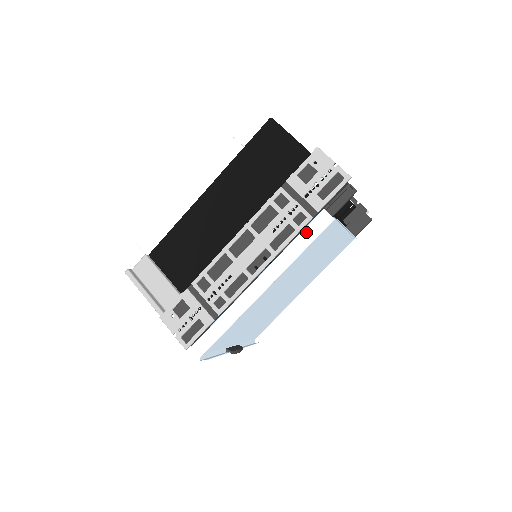
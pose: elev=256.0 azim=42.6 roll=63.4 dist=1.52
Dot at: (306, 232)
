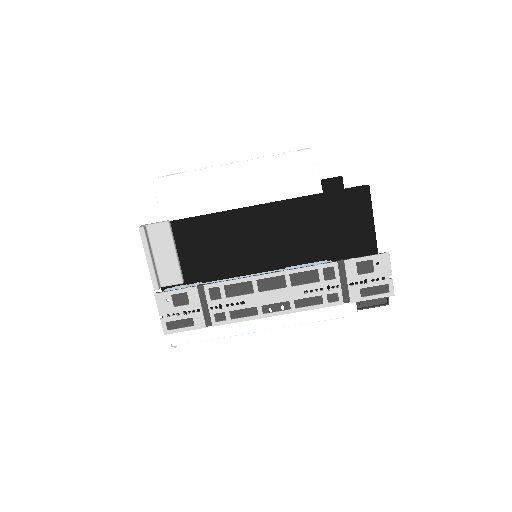
Dot at: (330, 310)
